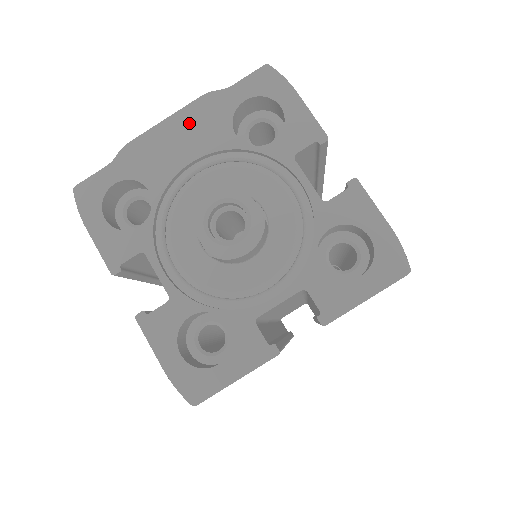
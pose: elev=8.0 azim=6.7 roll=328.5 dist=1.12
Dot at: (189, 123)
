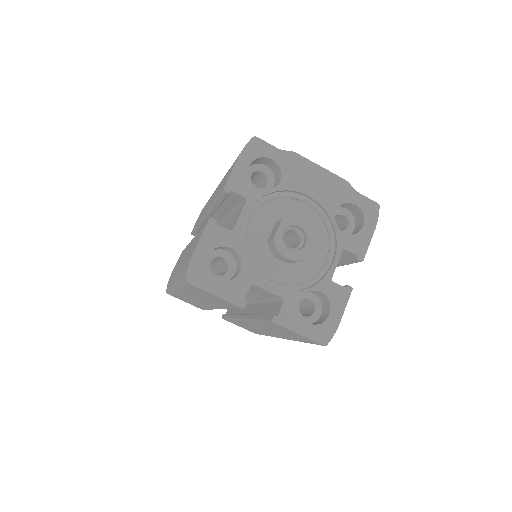
Dot at: (327, 181)
